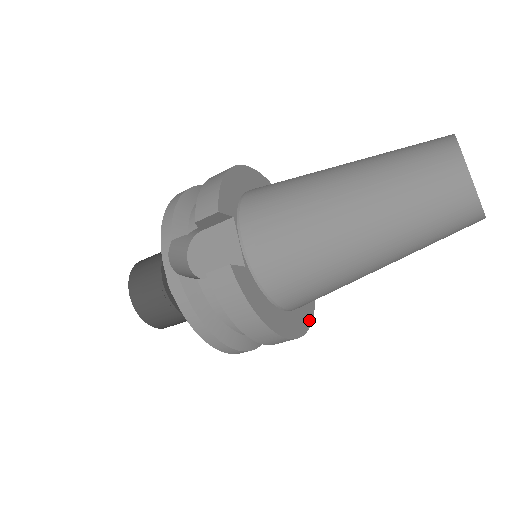
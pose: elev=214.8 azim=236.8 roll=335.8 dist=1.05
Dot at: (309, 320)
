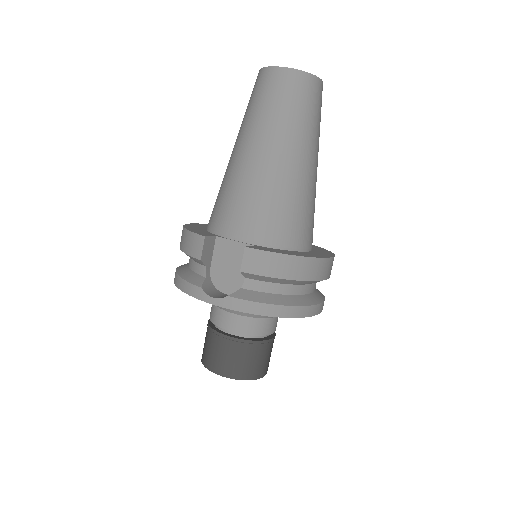
Dot at: occluded
